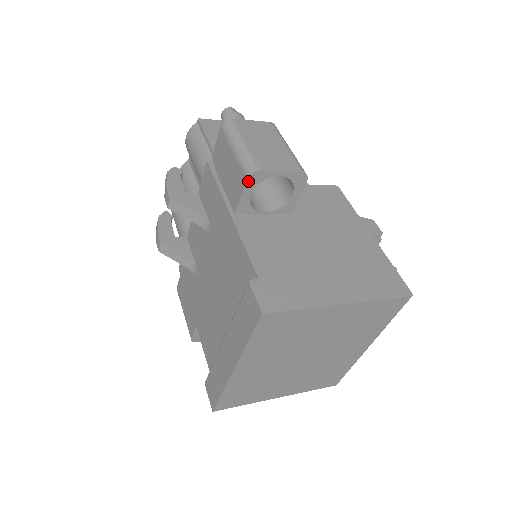
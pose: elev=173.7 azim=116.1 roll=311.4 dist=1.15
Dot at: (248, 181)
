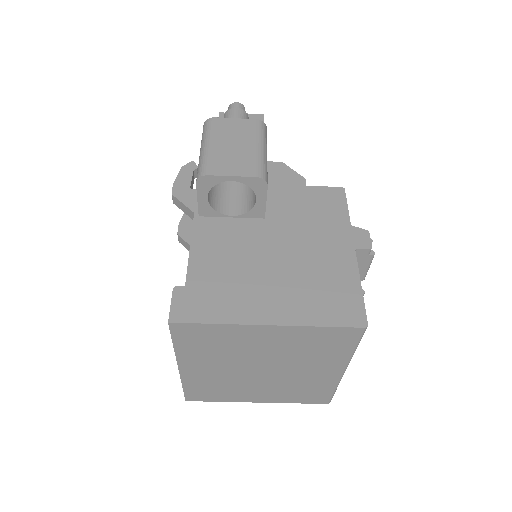
Dot at: (198, 185)
